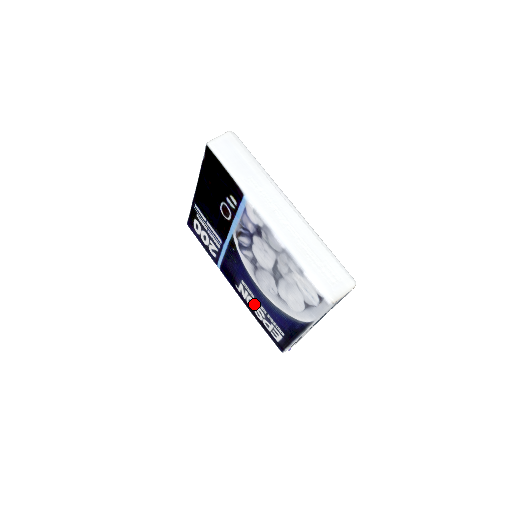
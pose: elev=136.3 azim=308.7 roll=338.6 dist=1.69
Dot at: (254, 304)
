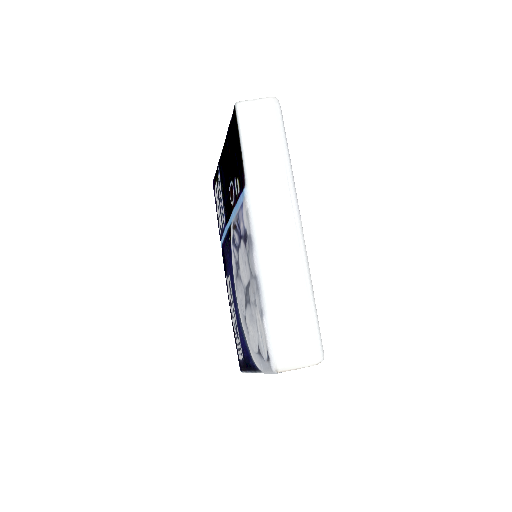
Dot at: (232, 307)
